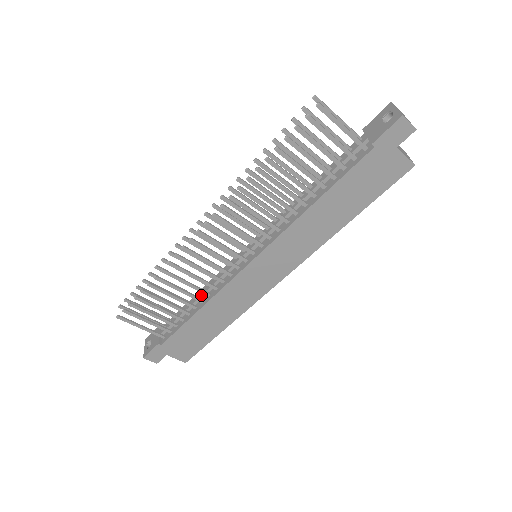
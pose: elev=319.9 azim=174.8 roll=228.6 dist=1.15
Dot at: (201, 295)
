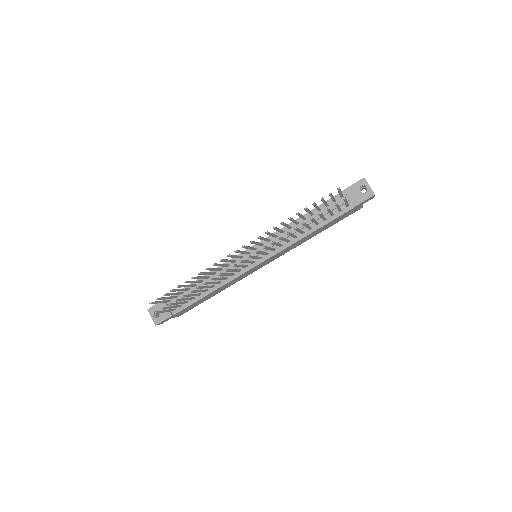
Dot at: occluded
